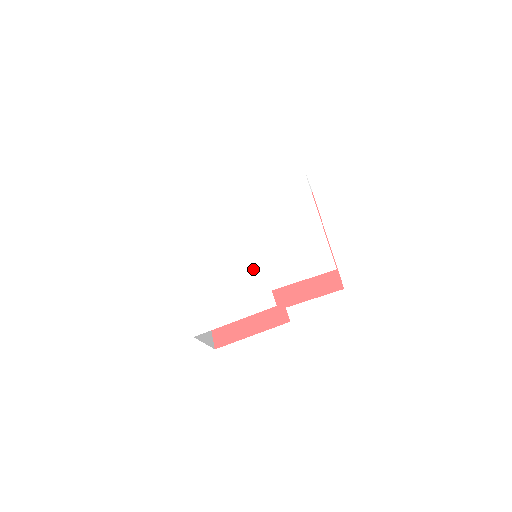
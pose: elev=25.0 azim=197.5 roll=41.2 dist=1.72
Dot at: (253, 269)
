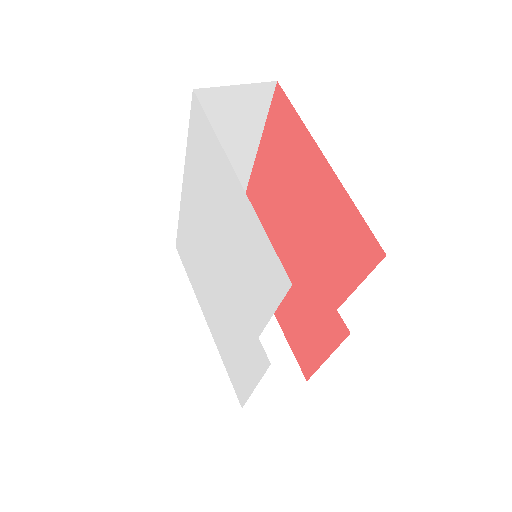
Dot at: (234, 304)
